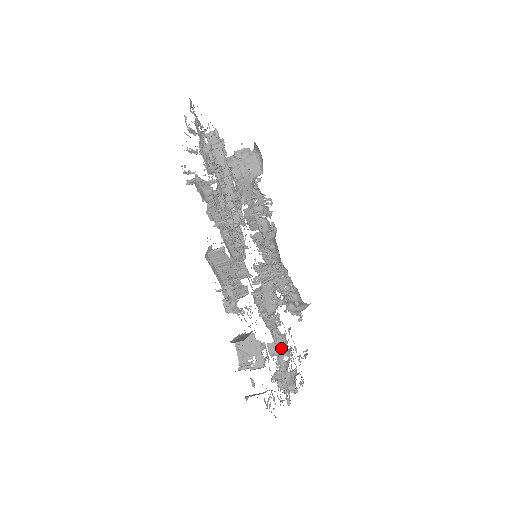
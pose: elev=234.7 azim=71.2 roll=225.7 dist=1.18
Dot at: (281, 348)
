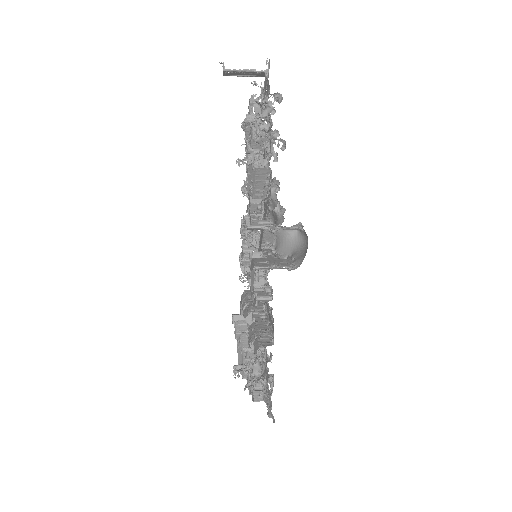
Dot at: occluded
